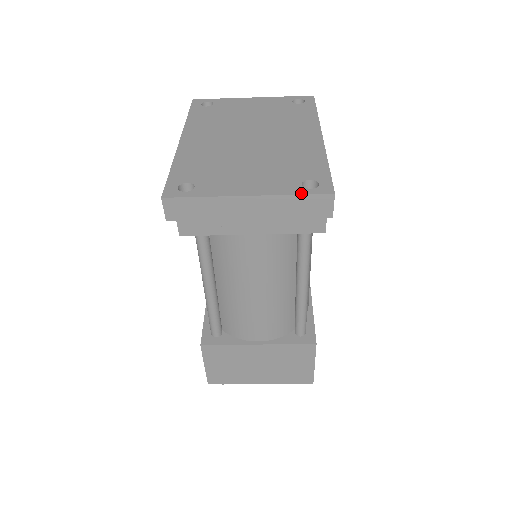
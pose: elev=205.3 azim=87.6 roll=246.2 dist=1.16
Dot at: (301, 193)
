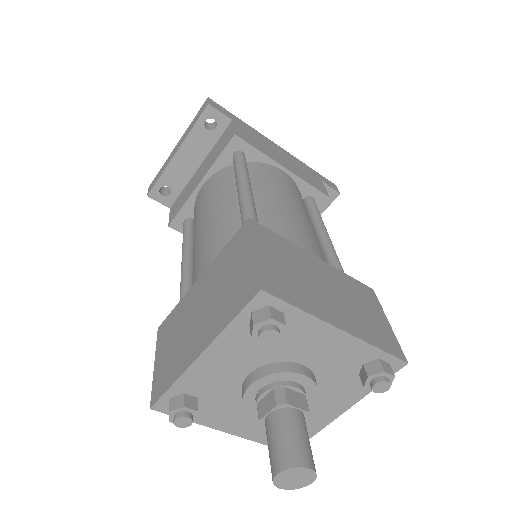
Dot at: occluded
